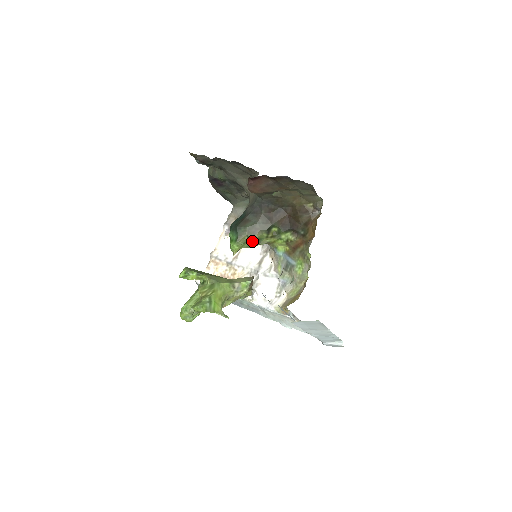
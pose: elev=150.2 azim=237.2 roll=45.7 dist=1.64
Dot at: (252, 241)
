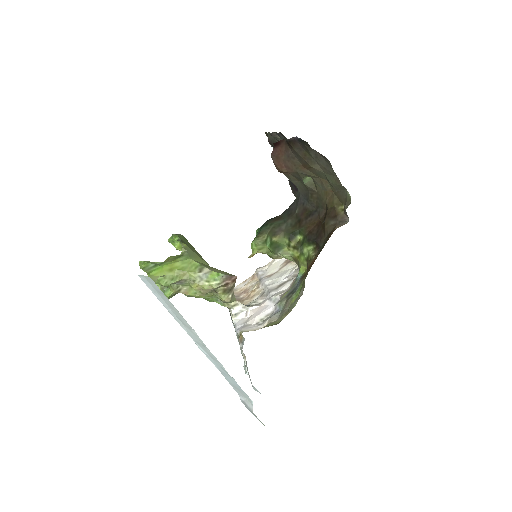
Dot at: (270, 243)
